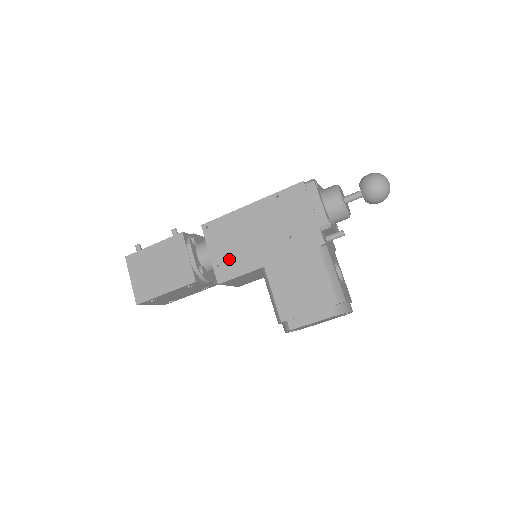
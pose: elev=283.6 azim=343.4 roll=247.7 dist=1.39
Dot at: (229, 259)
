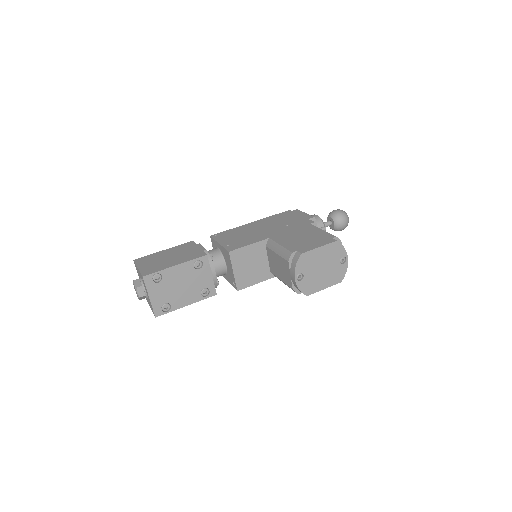
Dot at: (237, 241)
